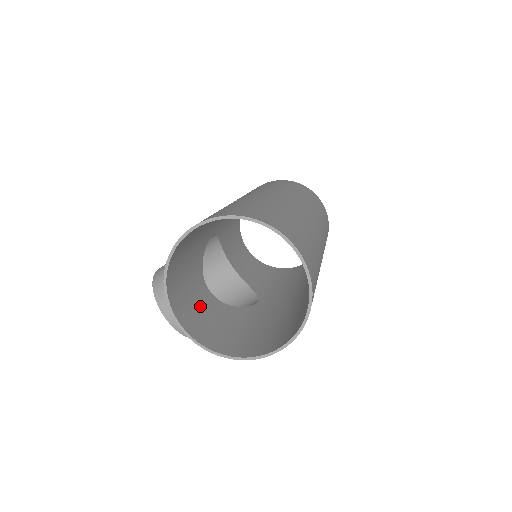
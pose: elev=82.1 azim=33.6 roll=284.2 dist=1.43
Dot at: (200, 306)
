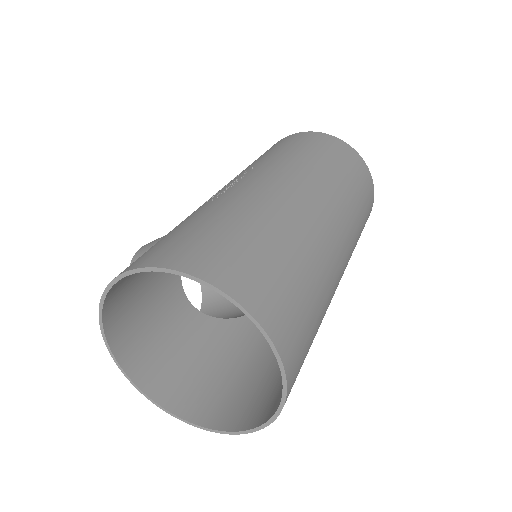
Dot at: (166, 331)
